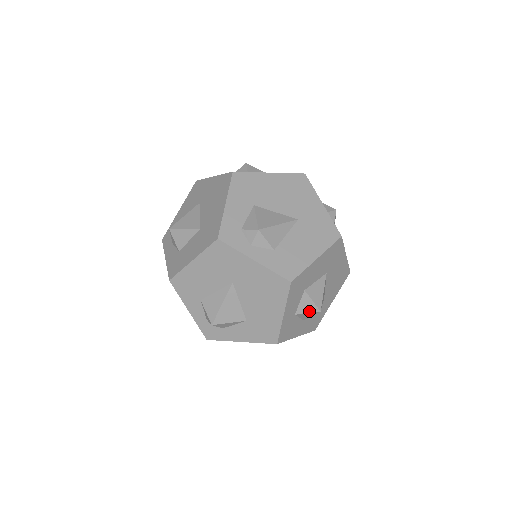
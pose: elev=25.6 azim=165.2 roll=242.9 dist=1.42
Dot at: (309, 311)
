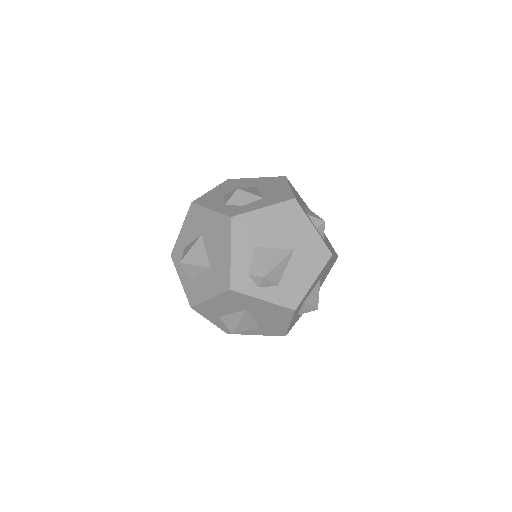
Dot at: (309, 311)
